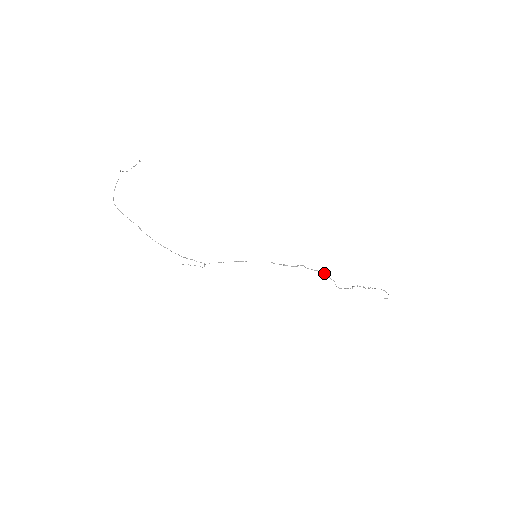
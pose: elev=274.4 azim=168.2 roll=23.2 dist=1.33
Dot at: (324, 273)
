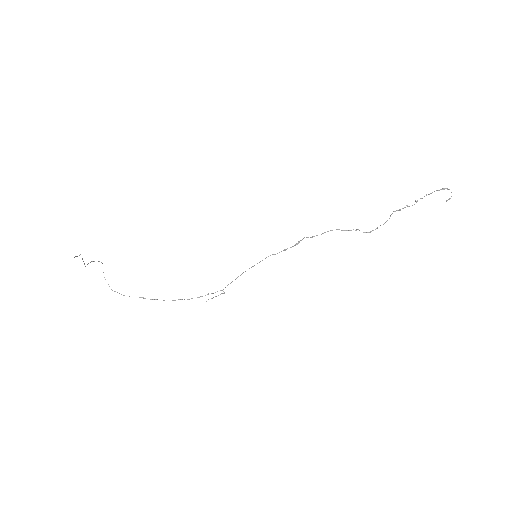
Dot at: occluded
